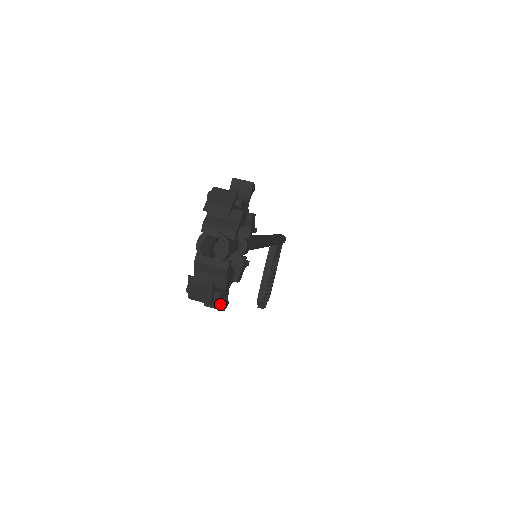
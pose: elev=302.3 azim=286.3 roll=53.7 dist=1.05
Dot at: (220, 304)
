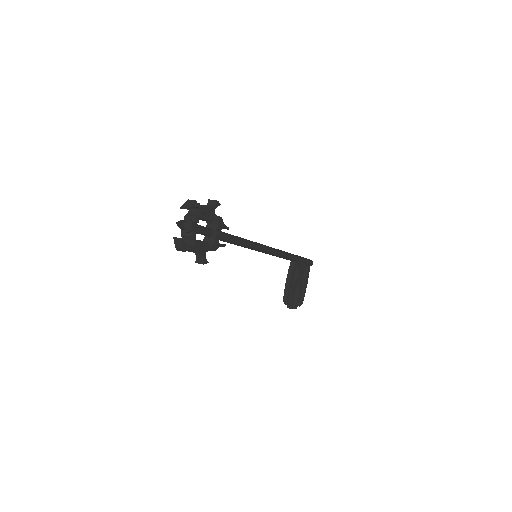
Dot at: (202, 261)
